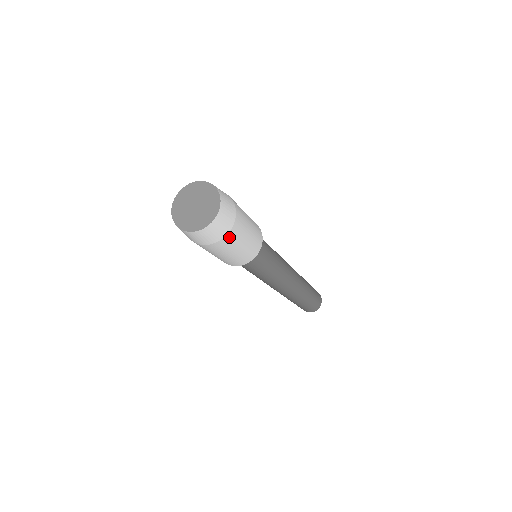
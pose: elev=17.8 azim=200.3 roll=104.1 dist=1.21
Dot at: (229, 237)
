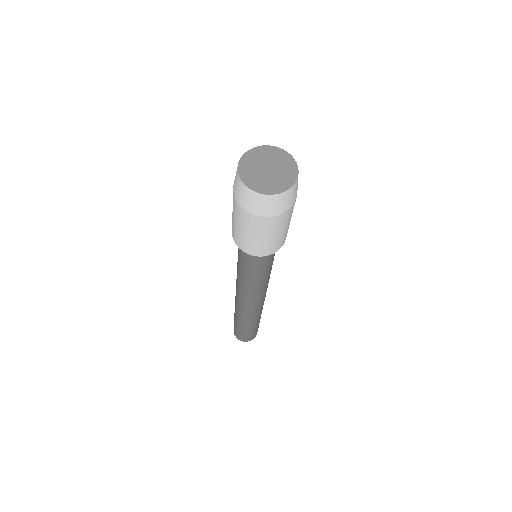
Dot at: (290, 210)
